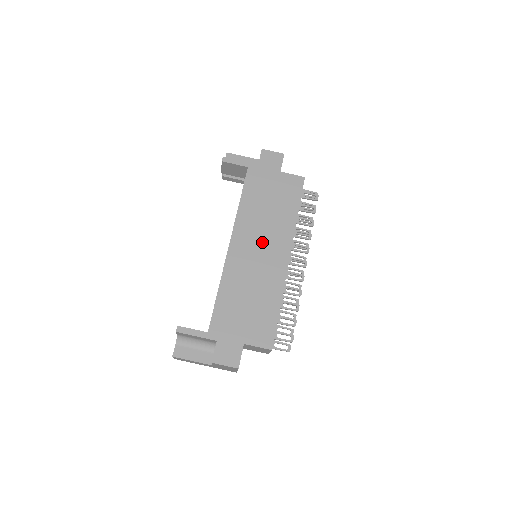
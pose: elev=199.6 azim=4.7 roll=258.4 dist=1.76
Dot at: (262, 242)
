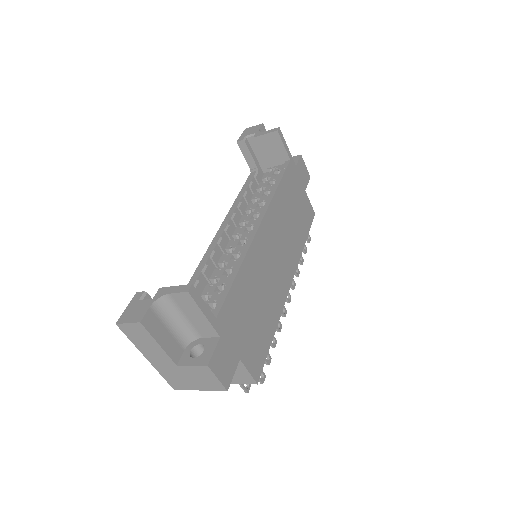
Dot at: (280, 248)
